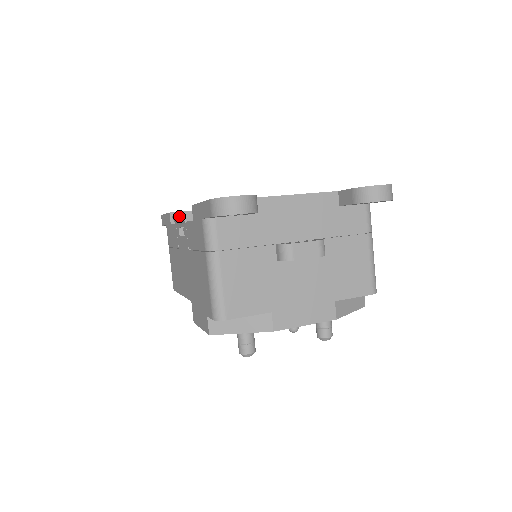
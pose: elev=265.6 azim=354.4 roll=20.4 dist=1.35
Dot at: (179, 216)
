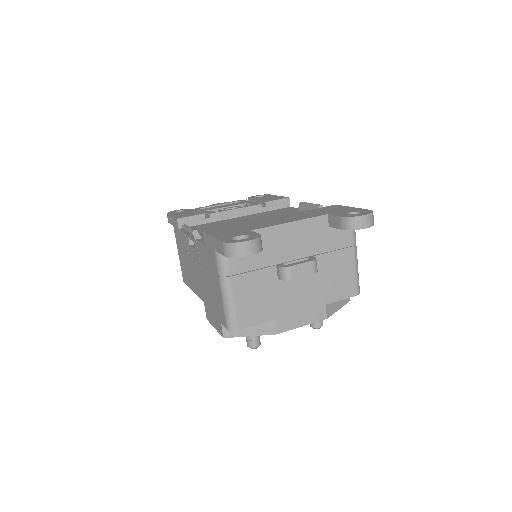
Dot at: (189, 233)
